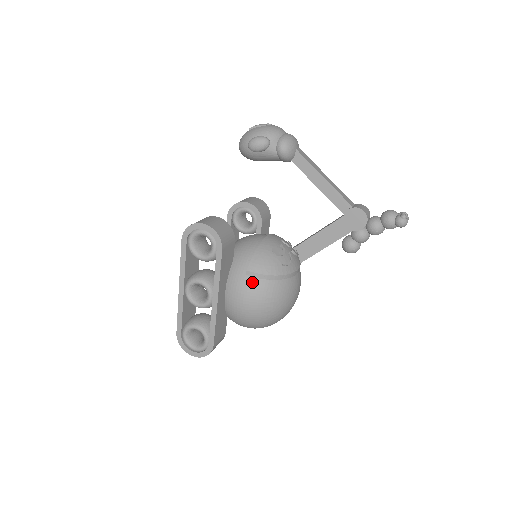
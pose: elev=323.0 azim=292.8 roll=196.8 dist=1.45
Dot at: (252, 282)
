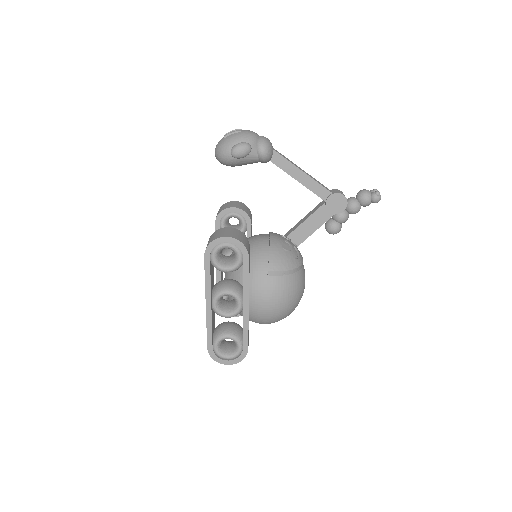
Dot at: (275, 281)
